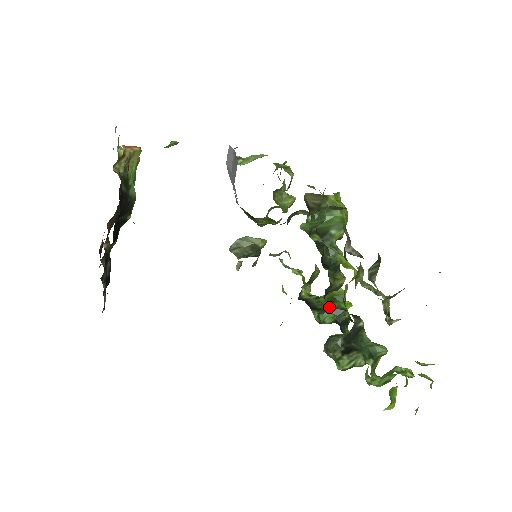
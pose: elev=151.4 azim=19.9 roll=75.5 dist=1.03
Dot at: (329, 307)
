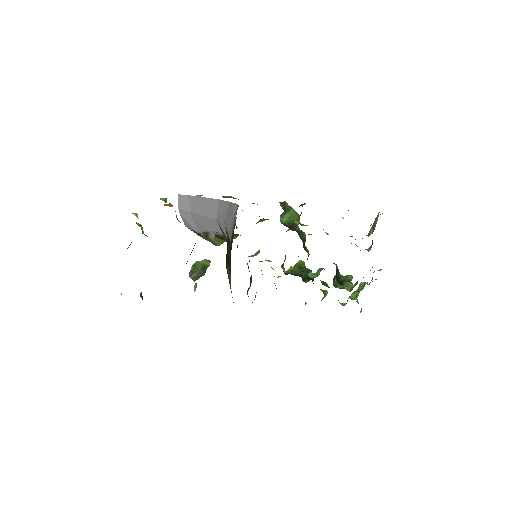
Dot at: (303, 272)
